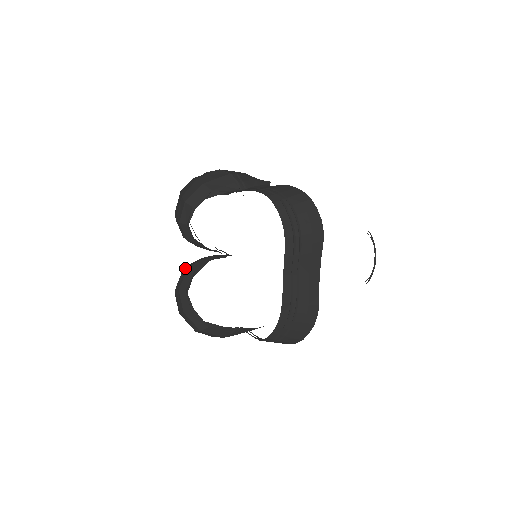
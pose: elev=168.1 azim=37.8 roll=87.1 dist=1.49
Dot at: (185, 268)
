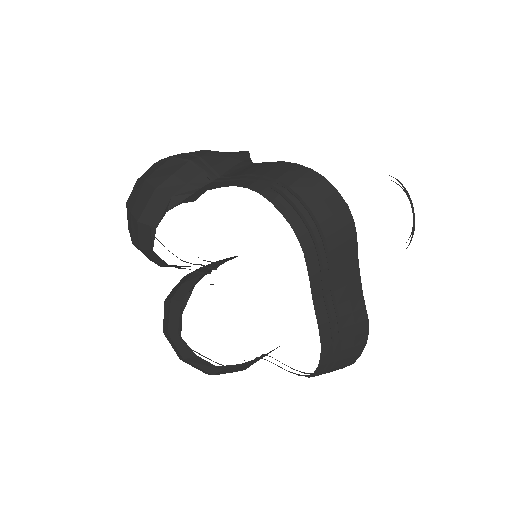
Dot at: (167, 299)
